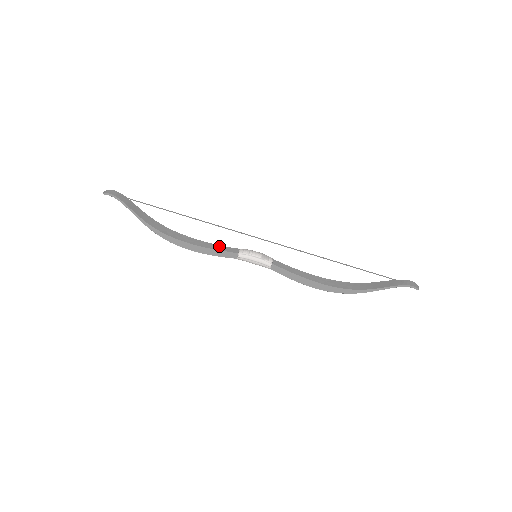
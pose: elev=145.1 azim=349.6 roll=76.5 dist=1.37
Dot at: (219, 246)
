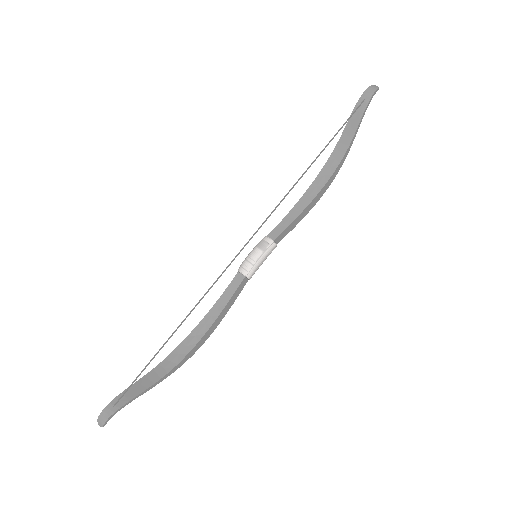
Dot at: (224, 295)
